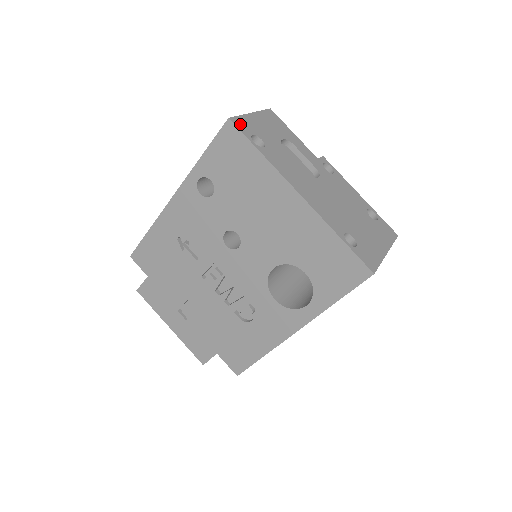
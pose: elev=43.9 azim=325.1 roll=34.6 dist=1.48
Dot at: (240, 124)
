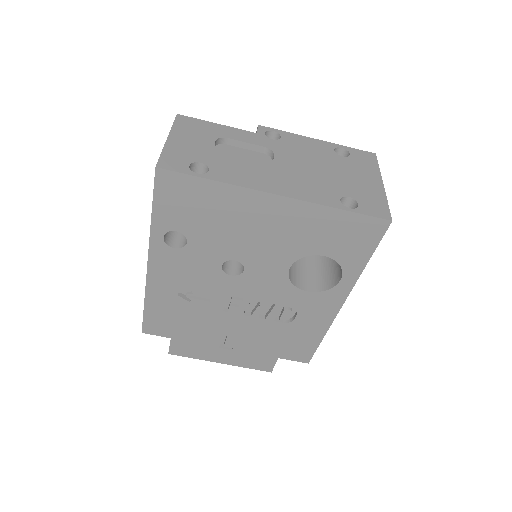
Dot at: (170, 164)
